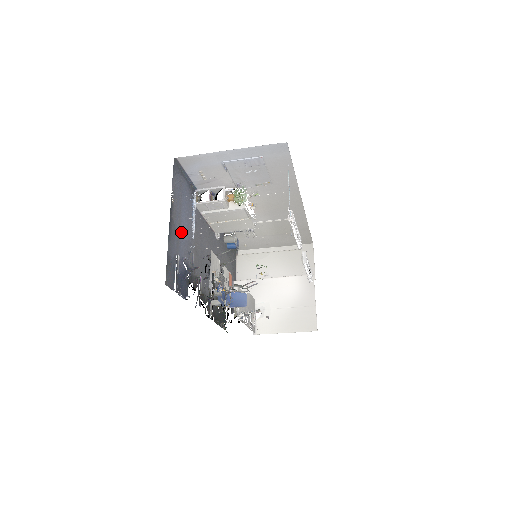
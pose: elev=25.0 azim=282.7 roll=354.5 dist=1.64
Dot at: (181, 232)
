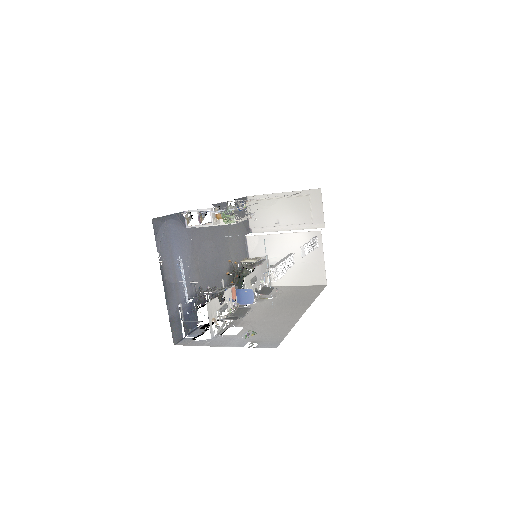
Dot at: (178, 277)
